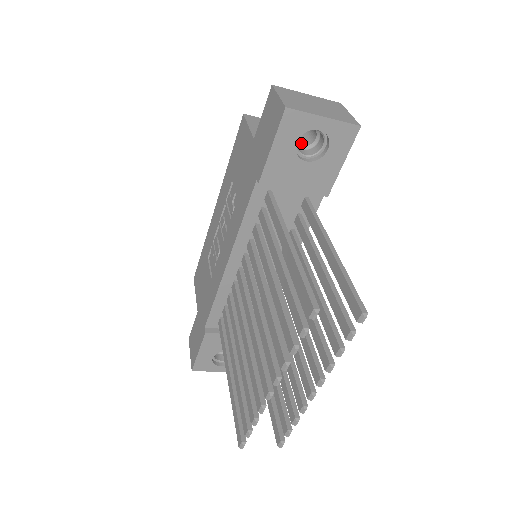
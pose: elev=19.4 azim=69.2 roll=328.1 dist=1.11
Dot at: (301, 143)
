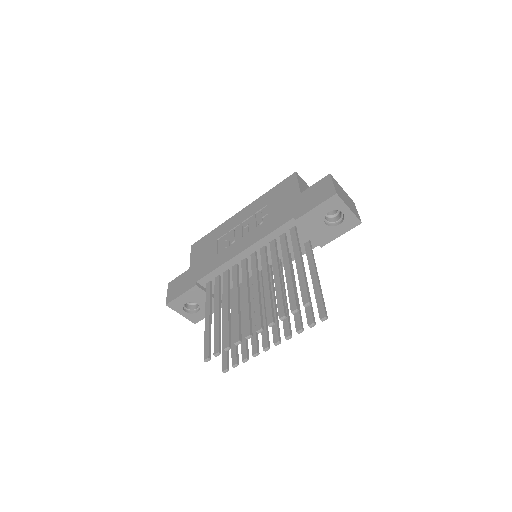
Dot at: occluded
